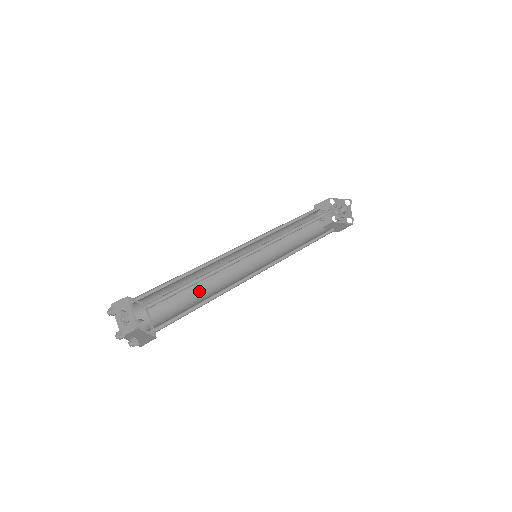
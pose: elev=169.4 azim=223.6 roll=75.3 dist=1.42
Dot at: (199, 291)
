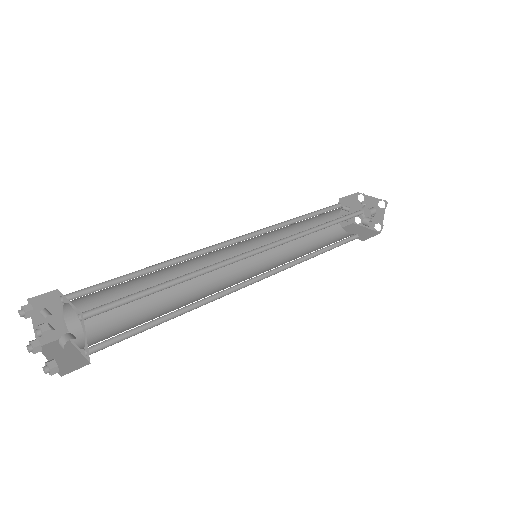
Dot at: (168, 293)
